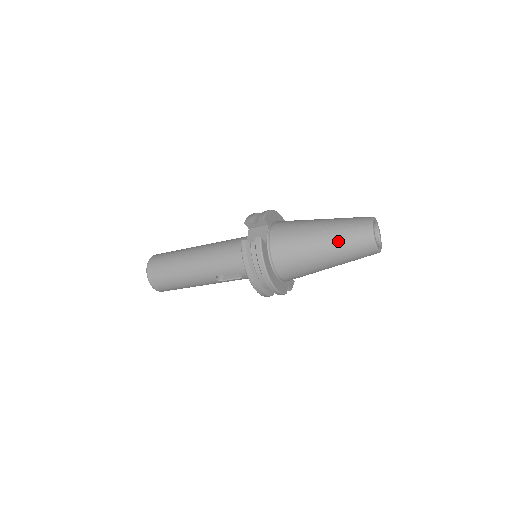
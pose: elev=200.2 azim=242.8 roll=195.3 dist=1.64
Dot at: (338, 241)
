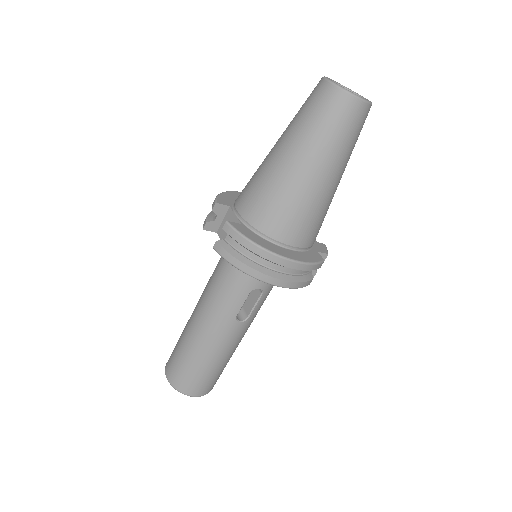
Dot at: (310, 137)
